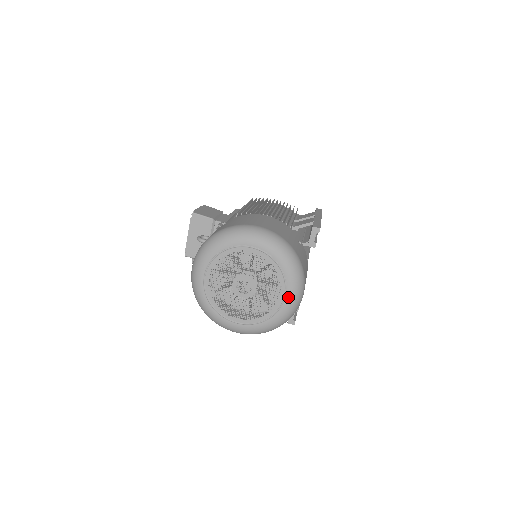
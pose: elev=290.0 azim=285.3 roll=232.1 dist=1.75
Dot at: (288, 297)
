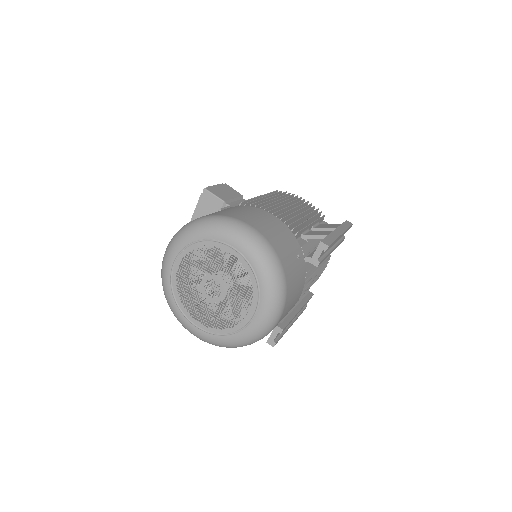
Dot at: (258, 316)
